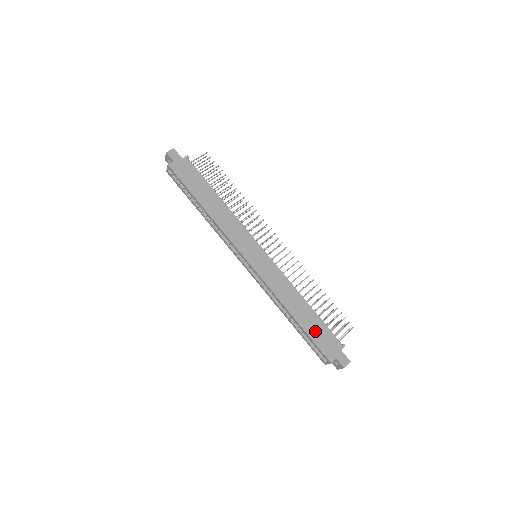
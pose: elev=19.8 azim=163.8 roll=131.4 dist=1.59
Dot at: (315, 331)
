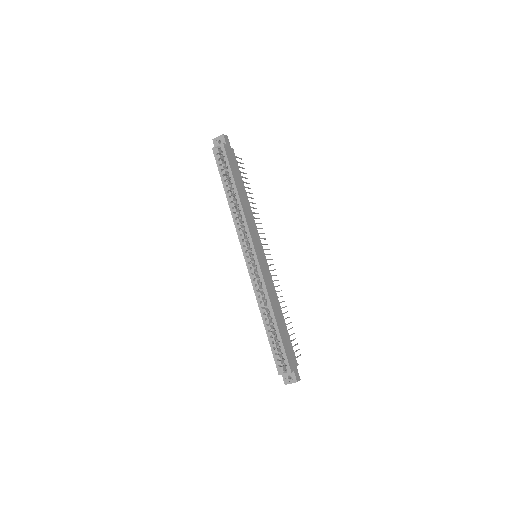
Dot at: (285, 340)
